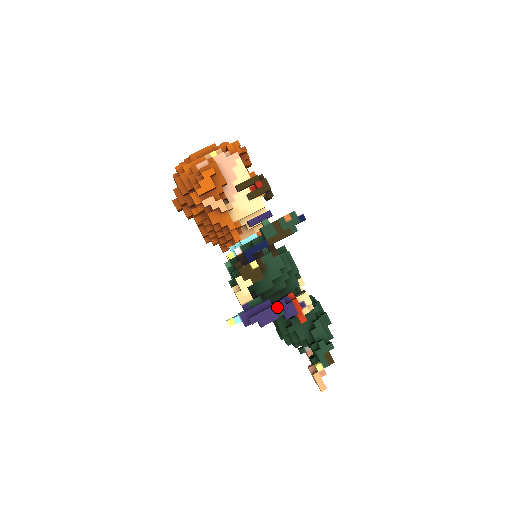
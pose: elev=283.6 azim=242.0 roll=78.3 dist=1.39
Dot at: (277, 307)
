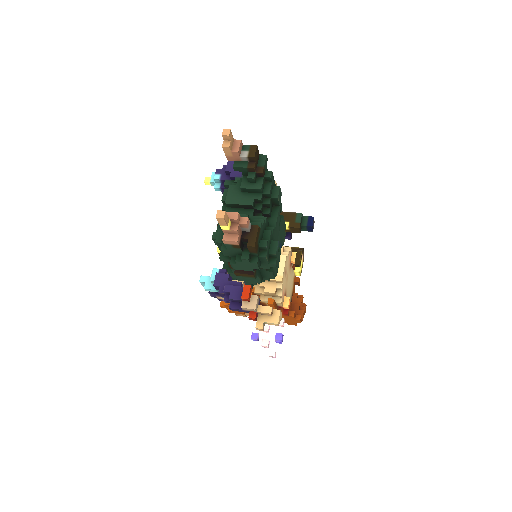
Dot at: occluded
